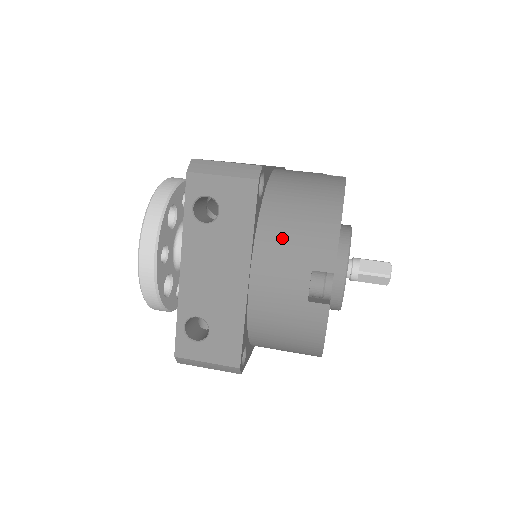
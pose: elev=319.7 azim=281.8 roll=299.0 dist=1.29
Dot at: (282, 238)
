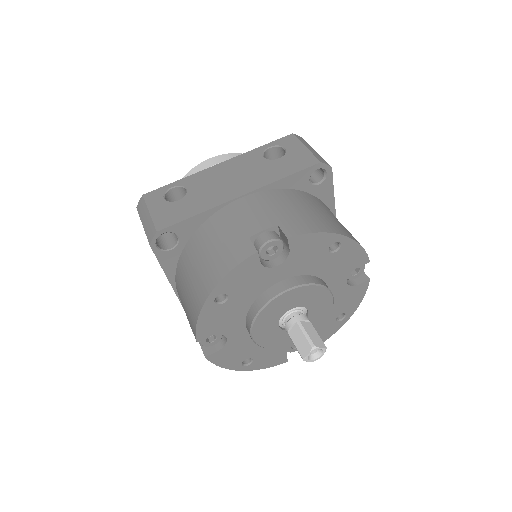
Dot at: (182, 289)
